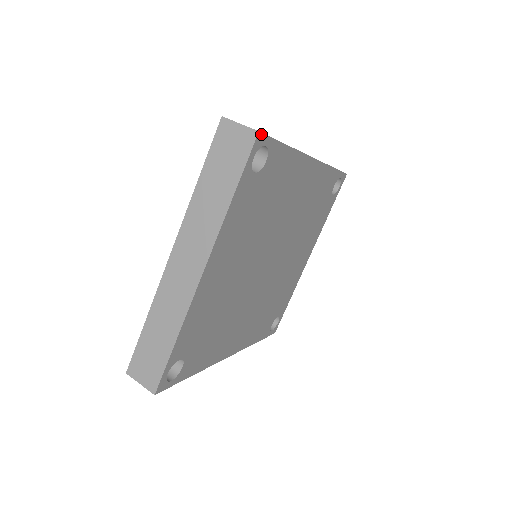
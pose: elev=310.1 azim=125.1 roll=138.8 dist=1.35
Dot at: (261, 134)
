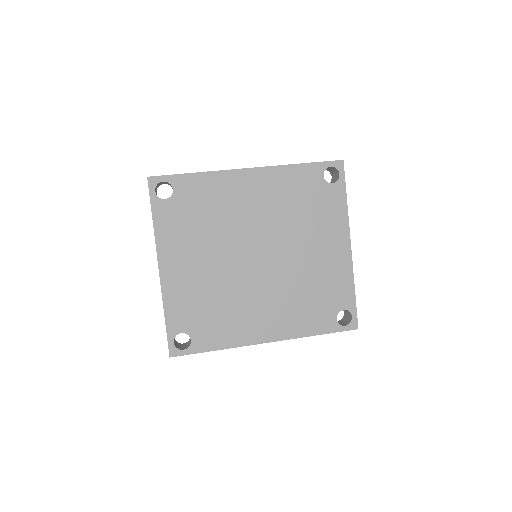
Dot at: (151, 177)
